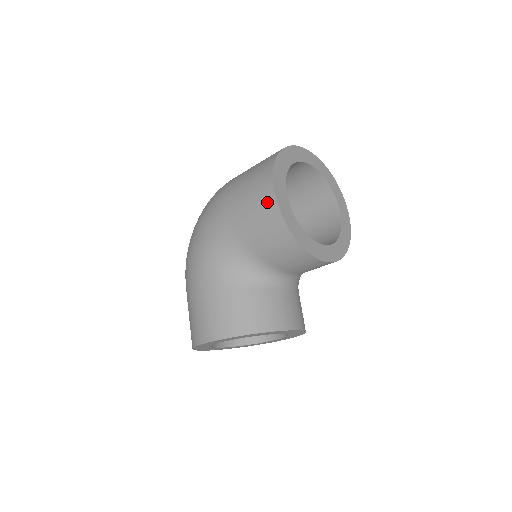
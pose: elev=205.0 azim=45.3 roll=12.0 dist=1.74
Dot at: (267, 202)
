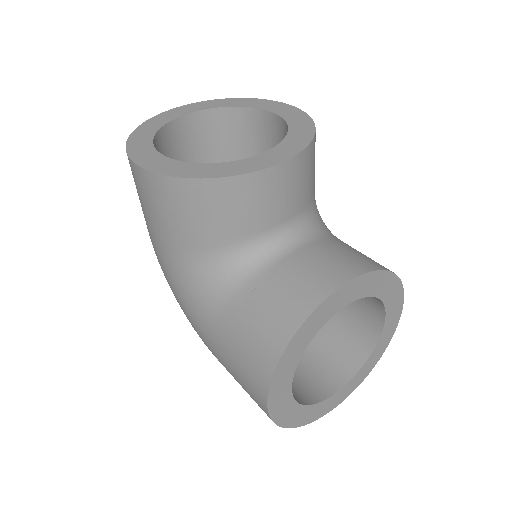
Dot at: (145, 184)
